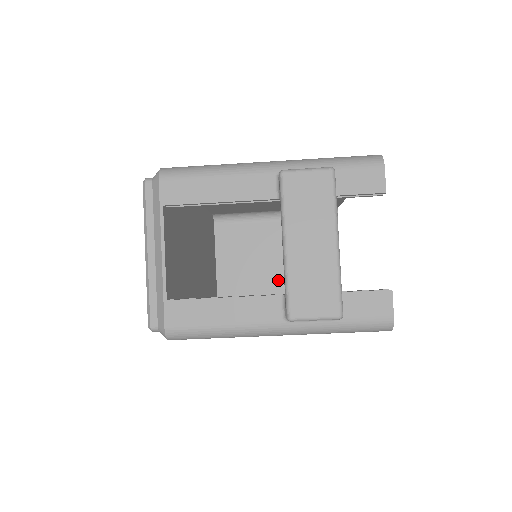
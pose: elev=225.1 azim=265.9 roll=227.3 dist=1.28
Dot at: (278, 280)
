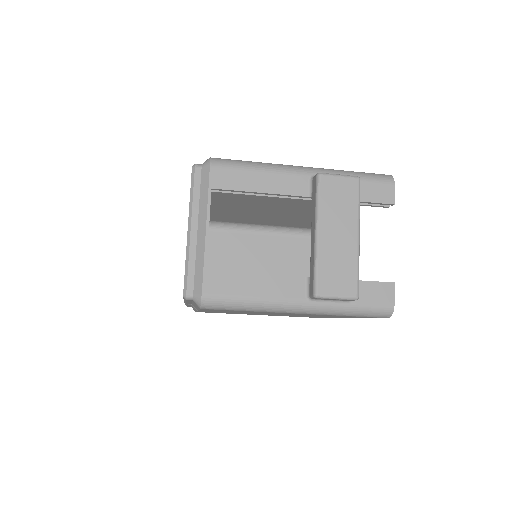
Dot at: occluded
